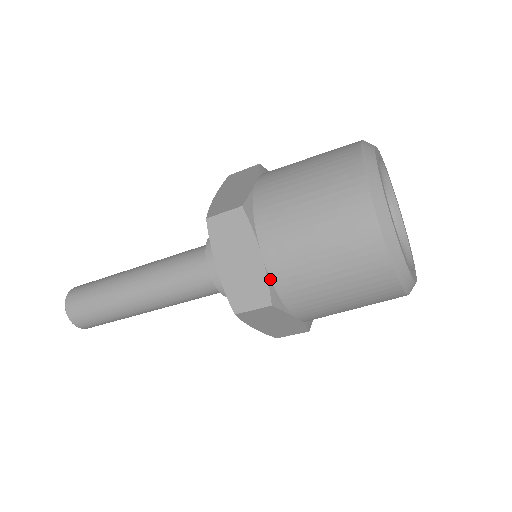
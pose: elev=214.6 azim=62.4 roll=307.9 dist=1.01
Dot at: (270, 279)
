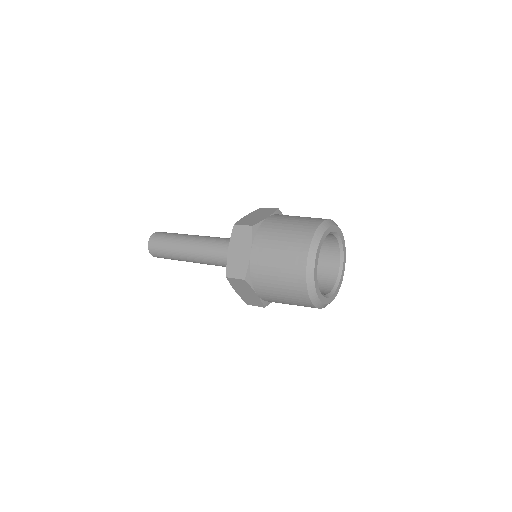
Dot at: (250, 267)
